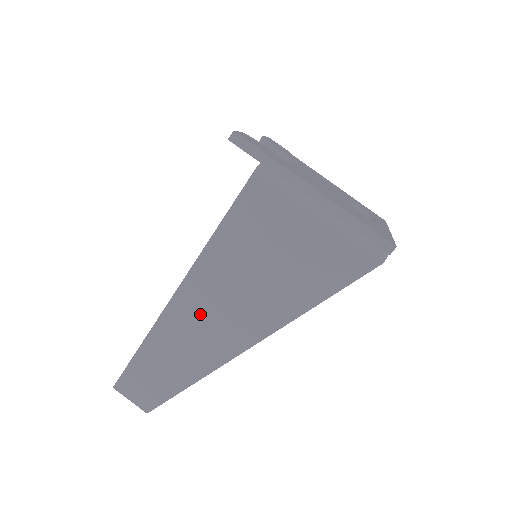
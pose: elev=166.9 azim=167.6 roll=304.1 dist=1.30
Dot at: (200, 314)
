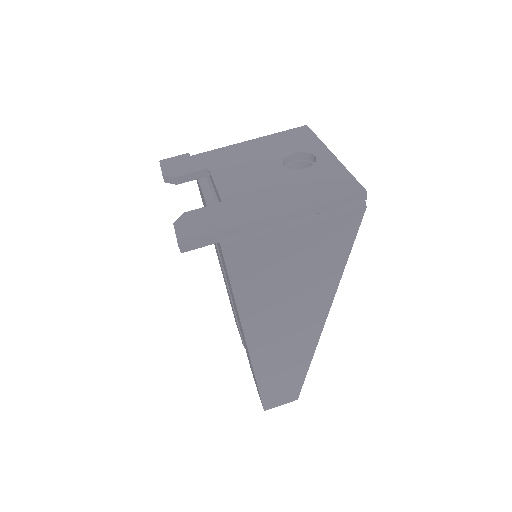
Dot at: (276, 340)
